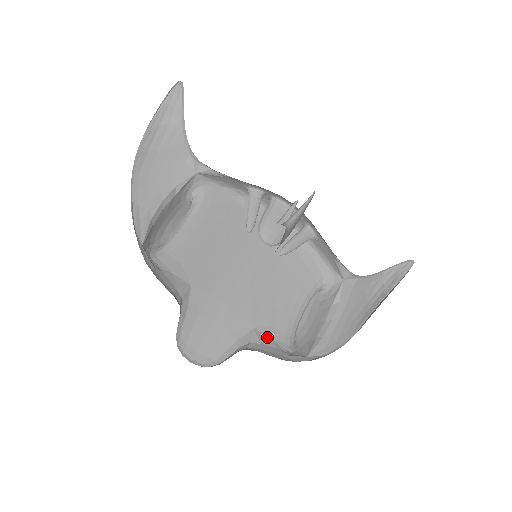
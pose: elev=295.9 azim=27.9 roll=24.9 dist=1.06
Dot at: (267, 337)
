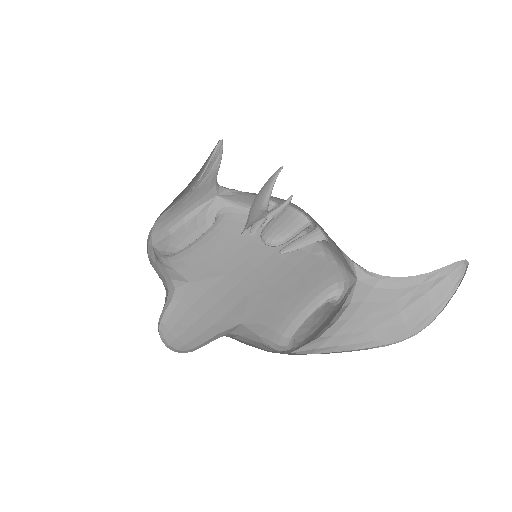
Dot at: (252, 332)
